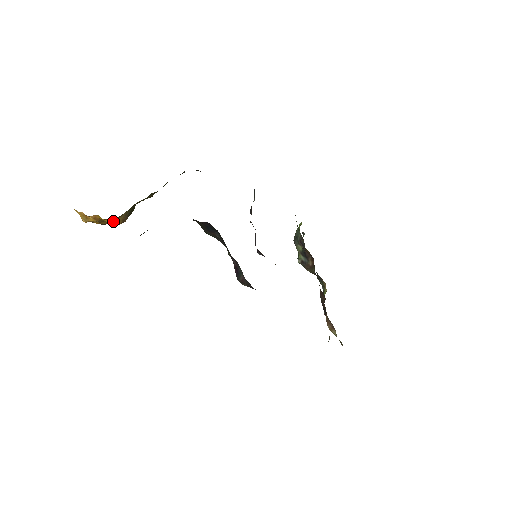
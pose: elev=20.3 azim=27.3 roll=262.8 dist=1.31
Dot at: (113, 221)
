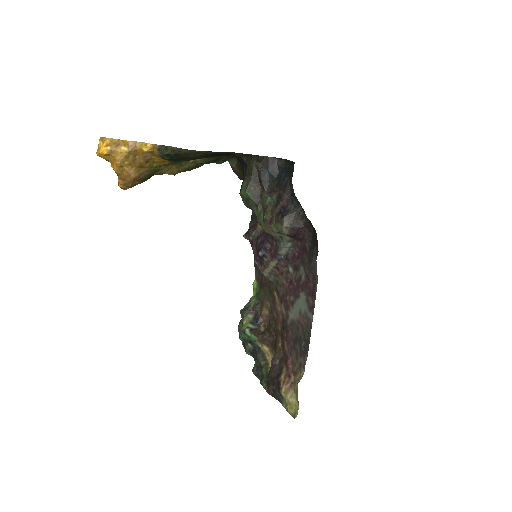
Dot at: (134, 167)
